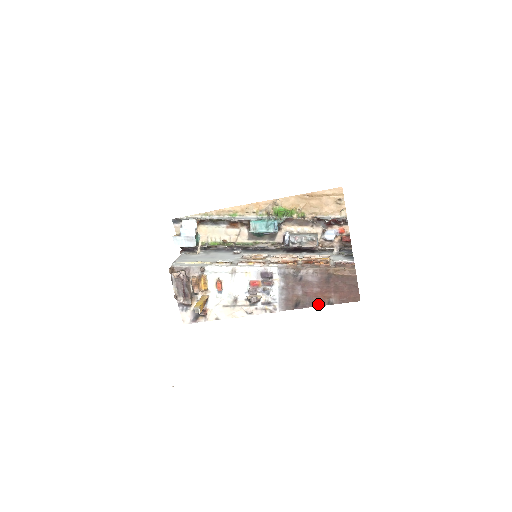
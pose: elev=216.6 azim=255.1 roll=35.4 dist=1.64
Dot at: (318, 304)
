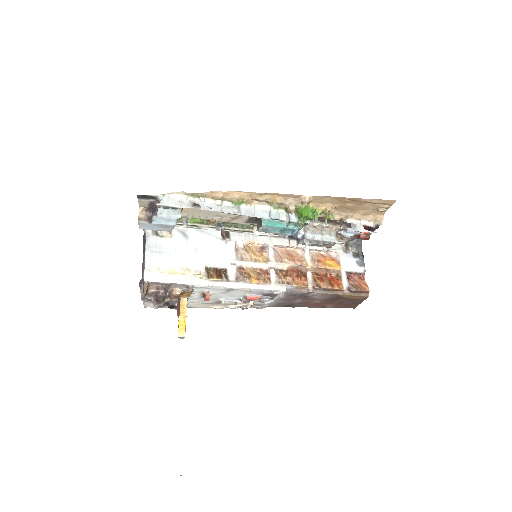
Dot at: (311, 307)
